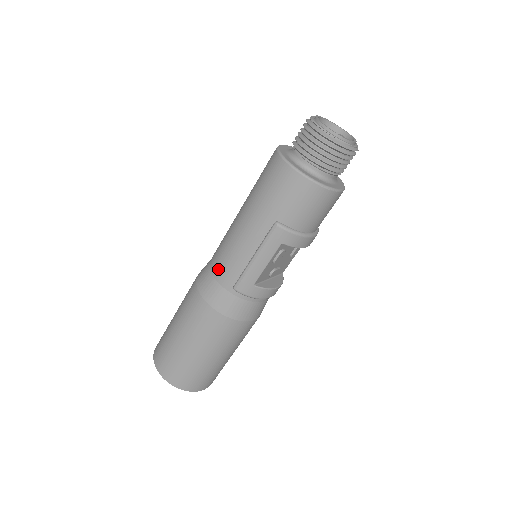
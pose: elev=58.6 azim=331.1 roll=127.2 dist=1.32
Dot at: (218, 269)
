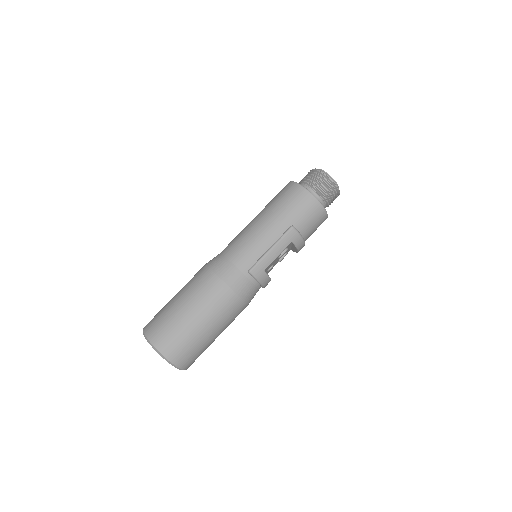
Dot at: (237, 256)
